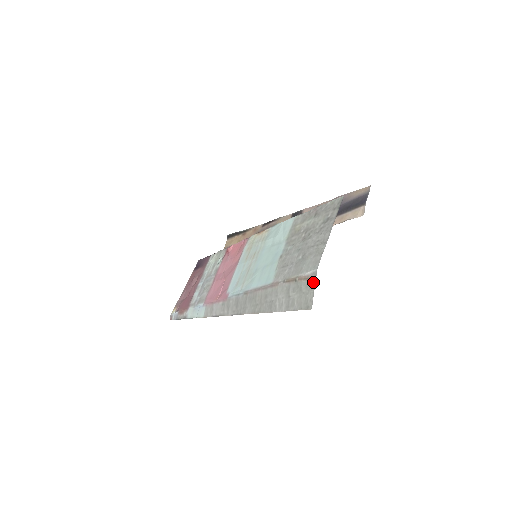
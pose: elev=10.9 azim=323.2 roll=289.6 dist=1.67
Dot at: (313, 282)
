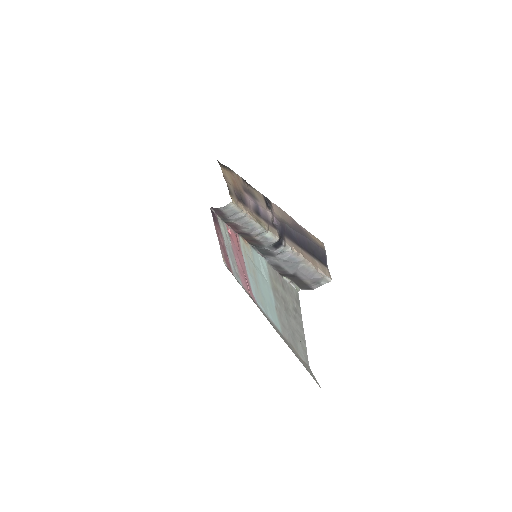
Dot at: (312, 373)
